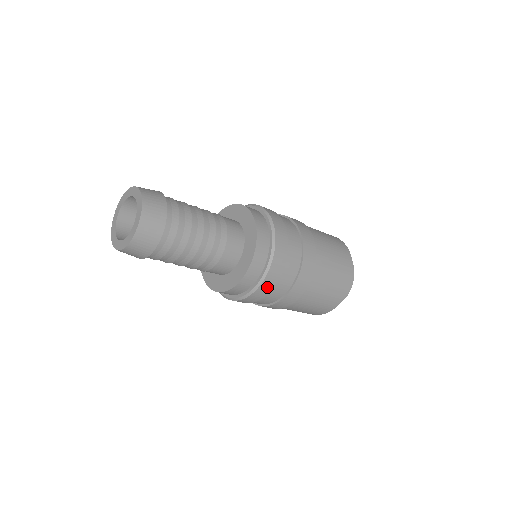
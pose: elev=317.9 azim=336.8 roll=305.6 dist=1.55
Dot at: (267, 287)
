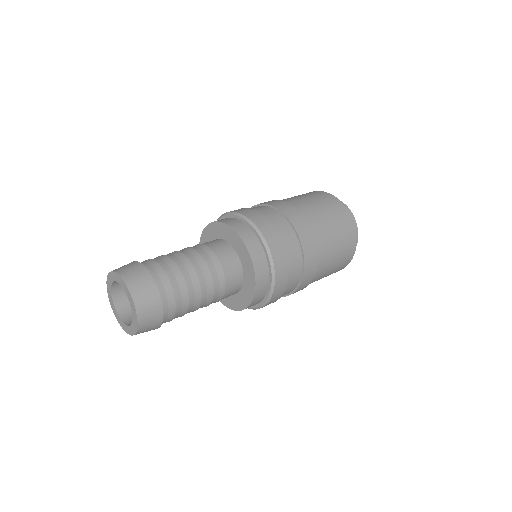
Dot at: (281, 284)
